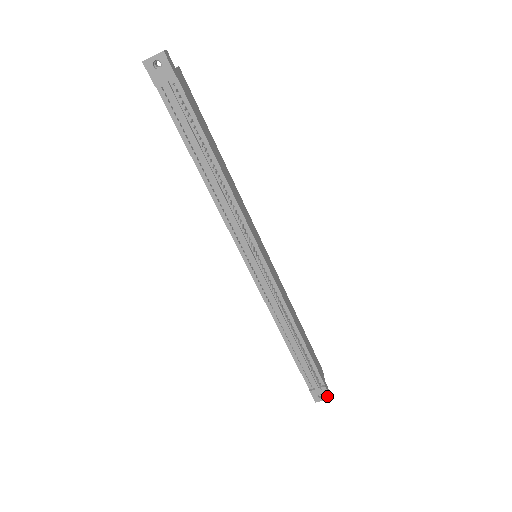
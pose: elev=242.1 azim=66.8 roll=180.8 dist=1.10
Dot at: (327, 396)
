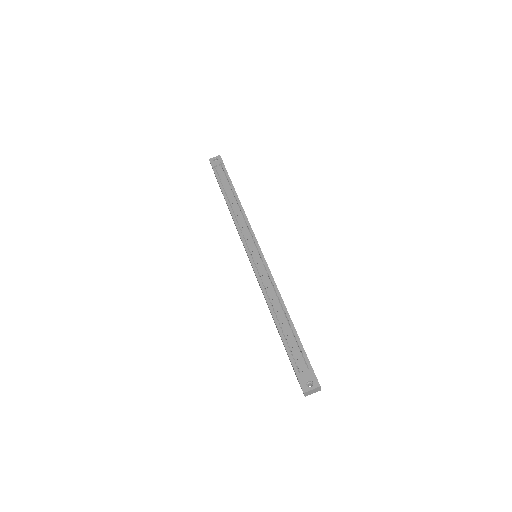
Dot at: (316, 383)
